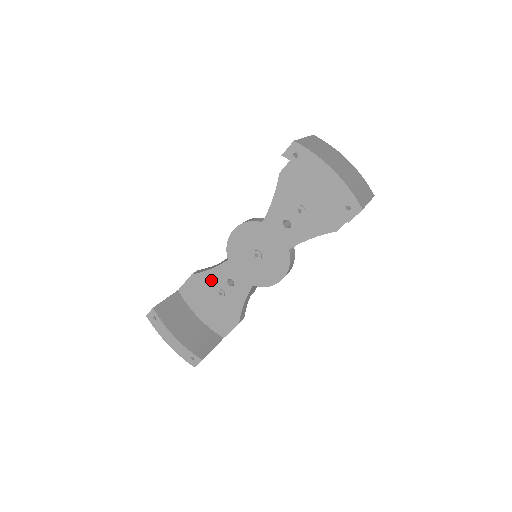
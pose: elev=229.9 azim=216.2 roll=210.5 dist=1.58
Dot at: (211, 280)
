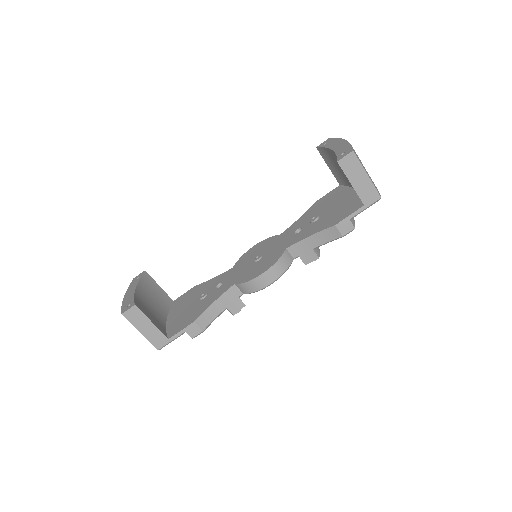
Dot at: (206, 287)
